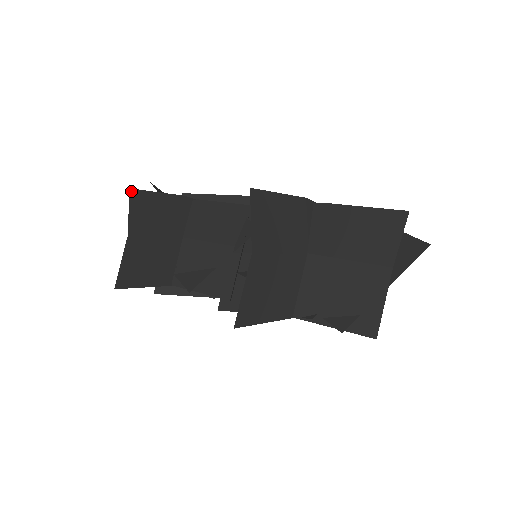
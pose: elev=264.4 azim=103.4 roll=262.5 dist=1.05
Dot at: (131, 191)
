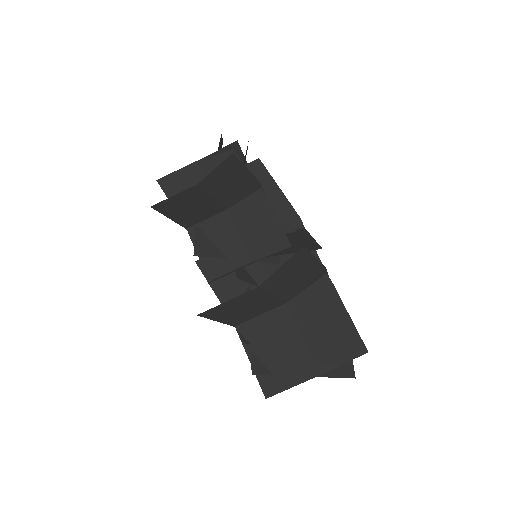
Dot at: (232, 155)
